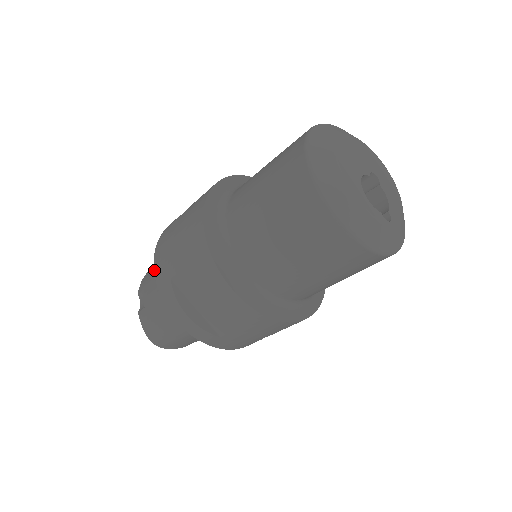
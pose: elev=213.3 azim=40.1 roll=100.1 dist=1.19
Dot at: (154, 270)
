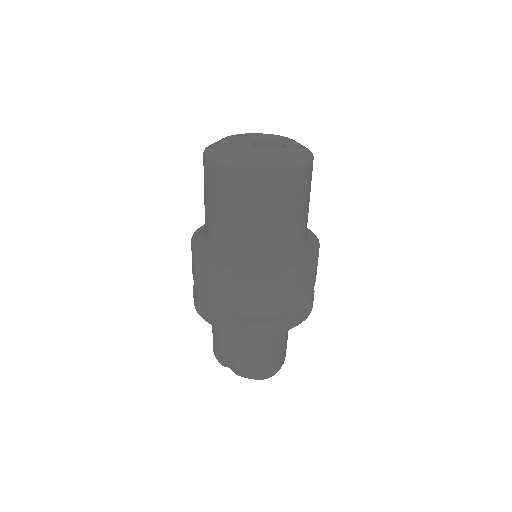
Dot at: (214, 326)
